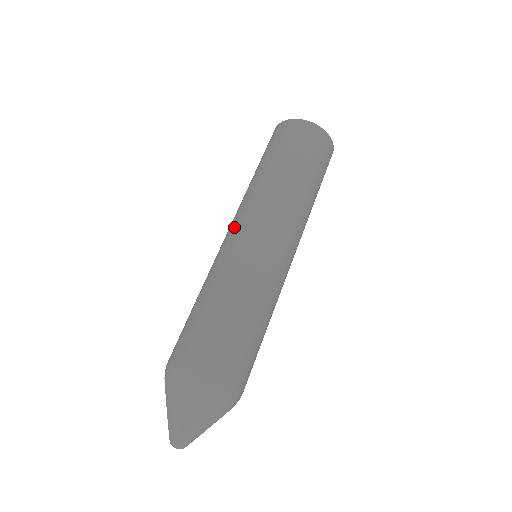
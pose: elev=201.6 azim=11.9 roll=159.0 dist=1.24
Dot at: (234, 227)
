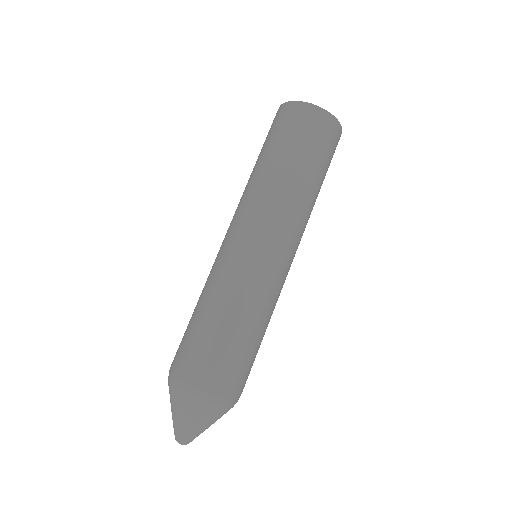
Dot at: (242, 232)
